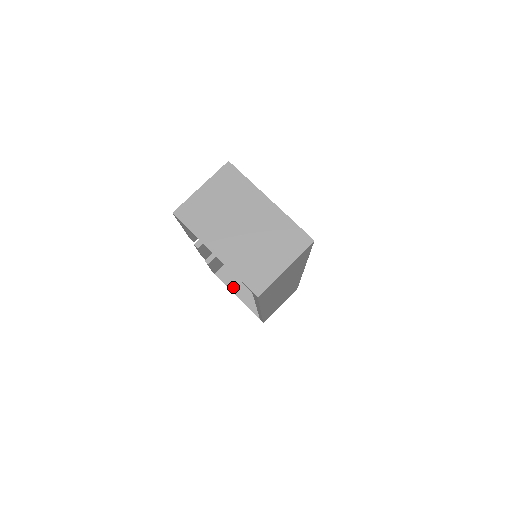
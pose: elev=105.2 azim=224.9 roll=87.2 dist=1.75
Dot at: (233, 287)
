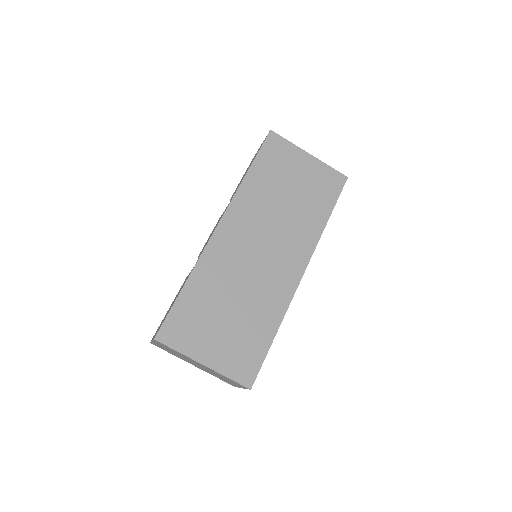
Dot at: occluded
